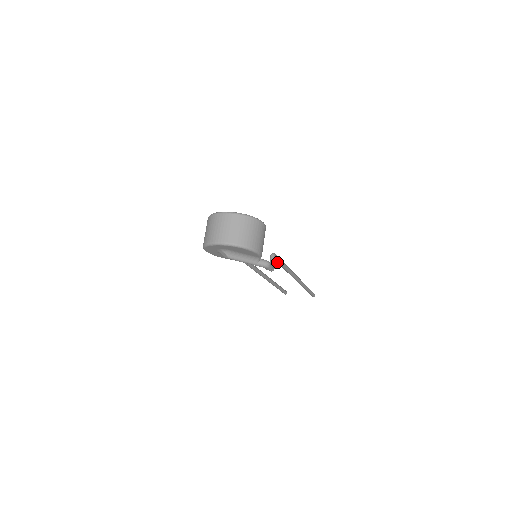
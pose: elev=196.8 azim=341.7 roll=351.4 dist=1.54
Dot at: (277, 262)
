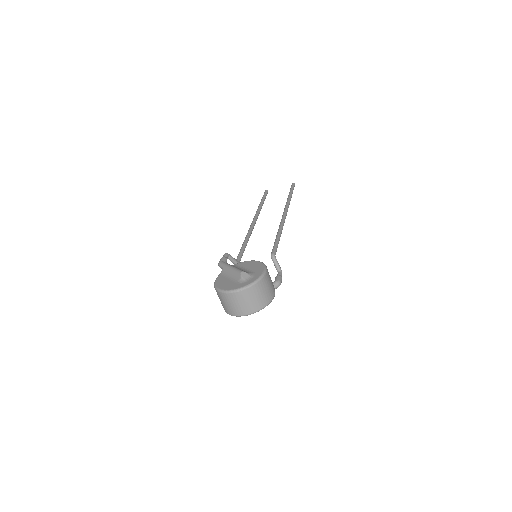
Dot at: occluded
